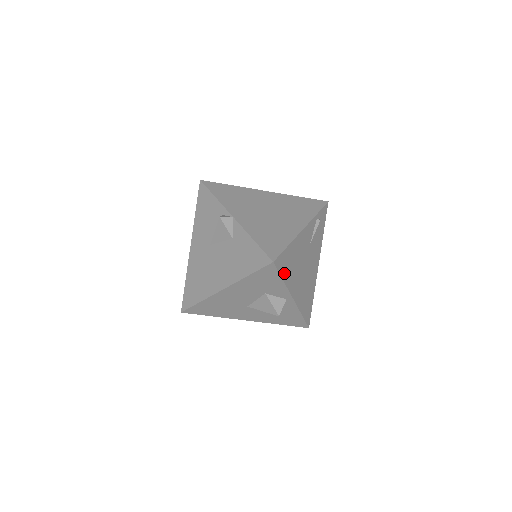
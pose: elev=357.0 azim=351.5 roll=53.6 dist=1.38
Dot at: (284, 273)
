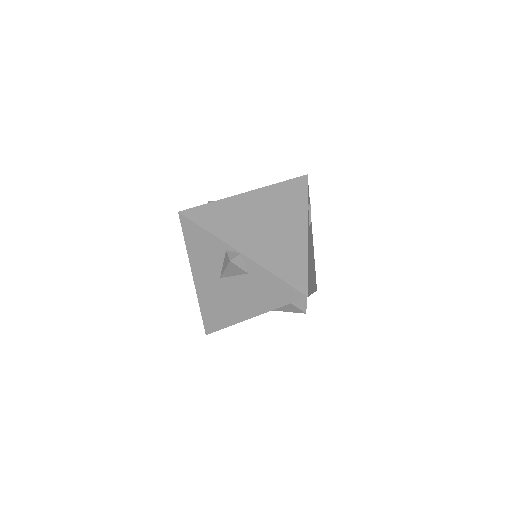
Dot at: (310, 289)
